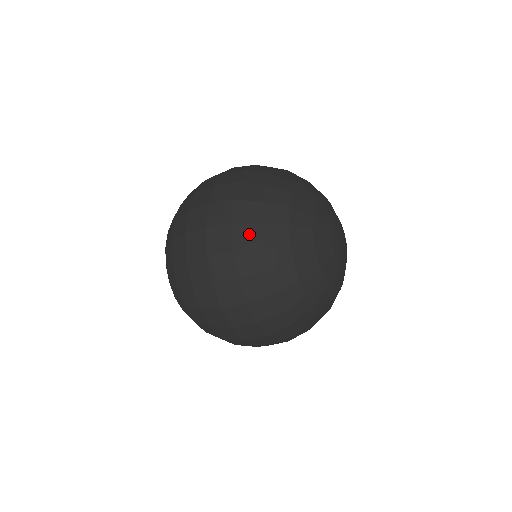
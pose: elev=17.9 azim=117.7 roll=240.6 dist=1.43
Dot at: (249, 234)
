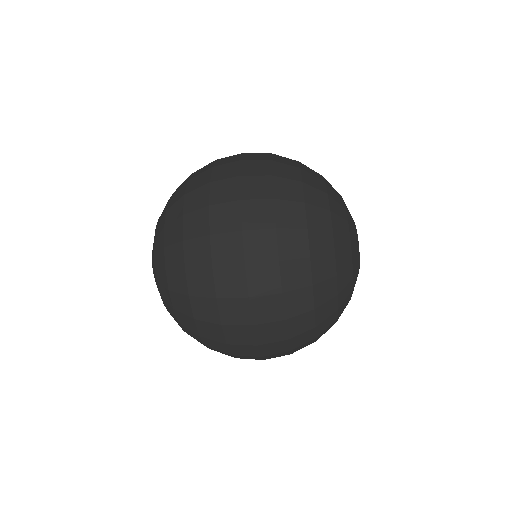
Dot at: (293, 212)
